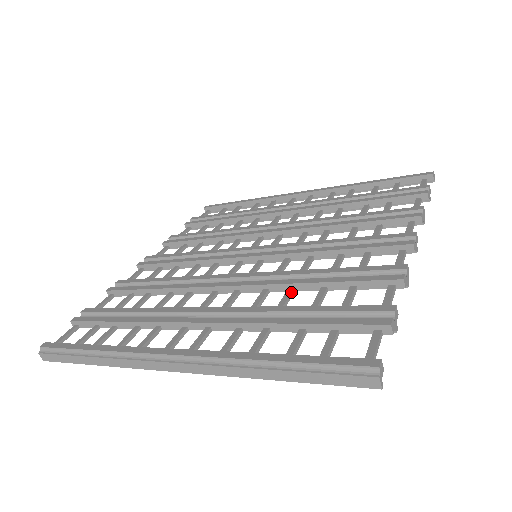
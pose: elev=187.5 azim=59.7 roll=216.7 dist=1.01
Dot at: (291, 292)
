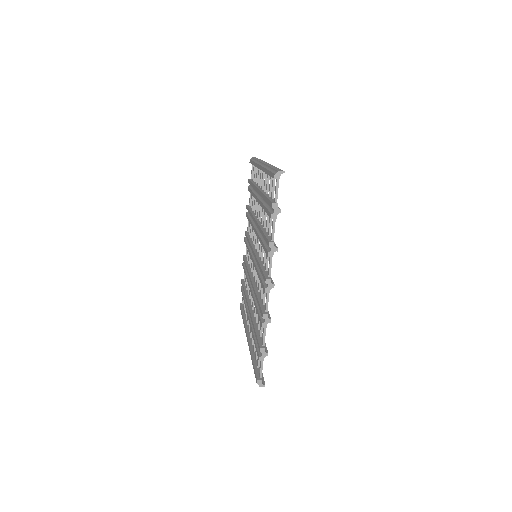
Dot at: occluded
